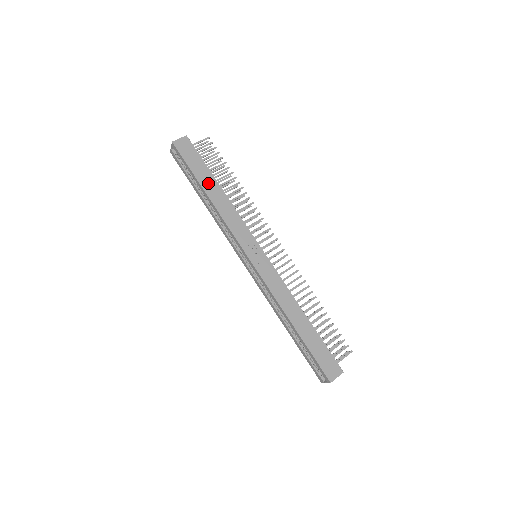
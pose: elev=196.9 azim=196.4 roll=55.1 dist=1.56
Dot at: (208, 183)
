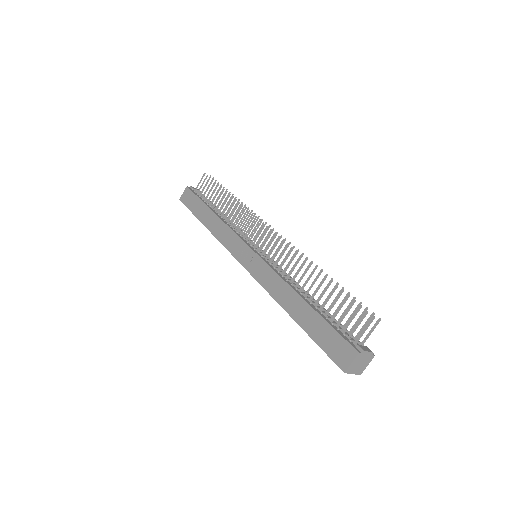
Dot at: (204, 215)
